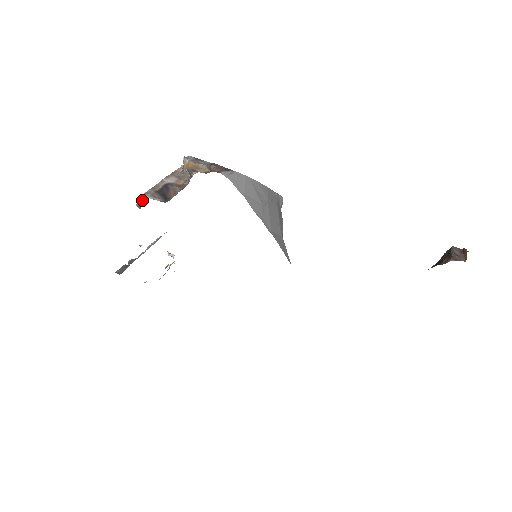
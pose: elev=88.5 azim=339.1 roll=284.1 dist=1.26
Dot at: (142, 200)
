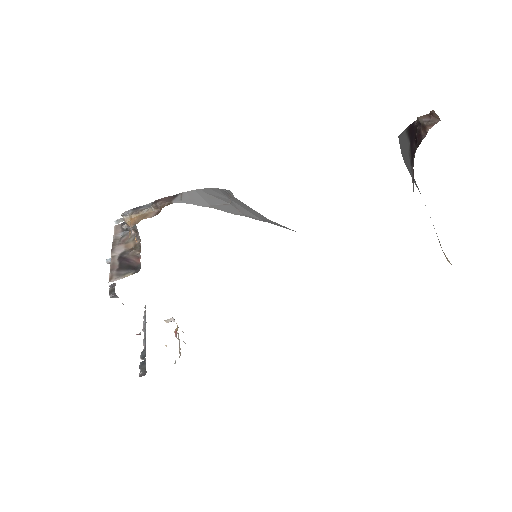
Dot at: (111, 288)
